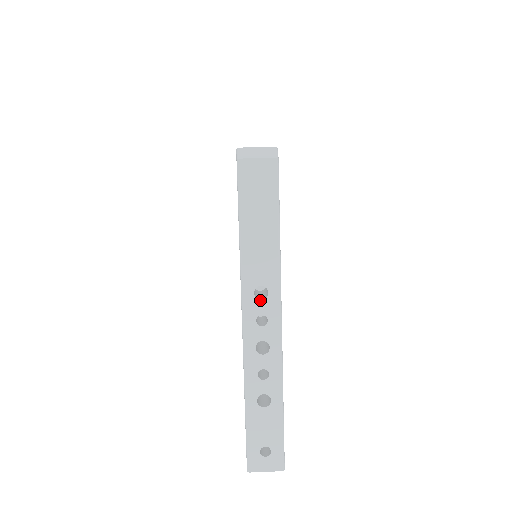
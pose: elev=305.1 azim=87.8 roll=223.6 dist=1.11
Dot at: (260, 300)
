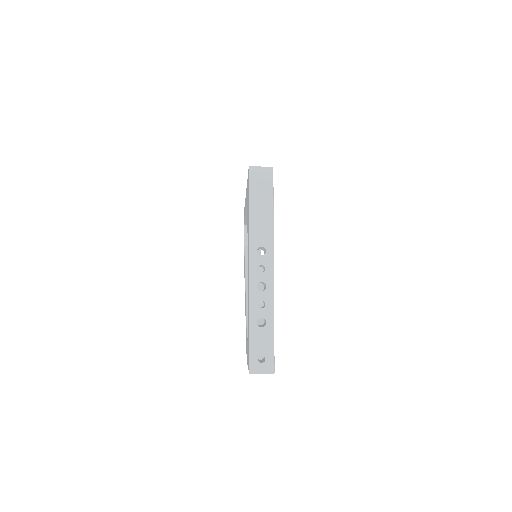
Dot at: (261, 255)
